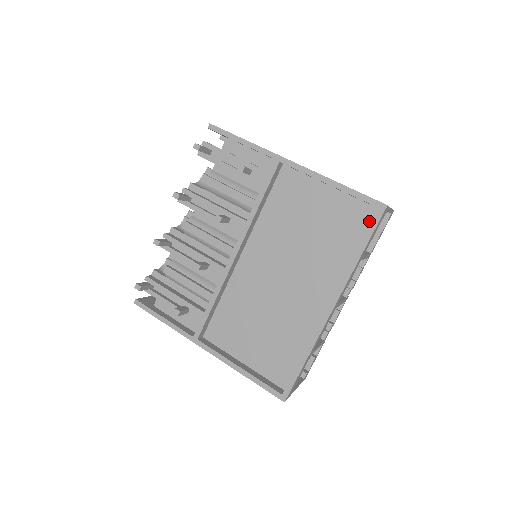
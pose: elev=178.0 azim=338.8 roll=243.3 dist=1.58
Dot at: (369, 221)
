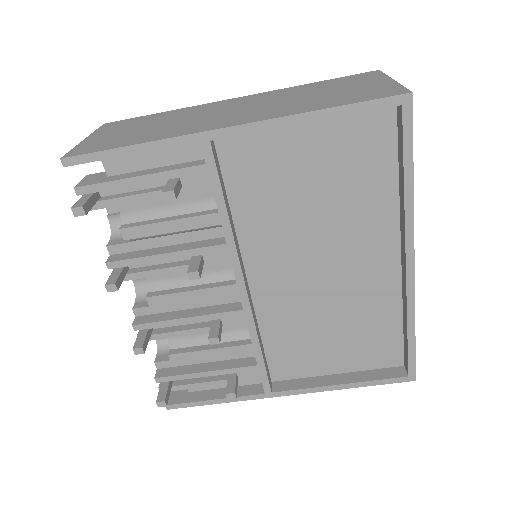
Dot at: (390, 128)
